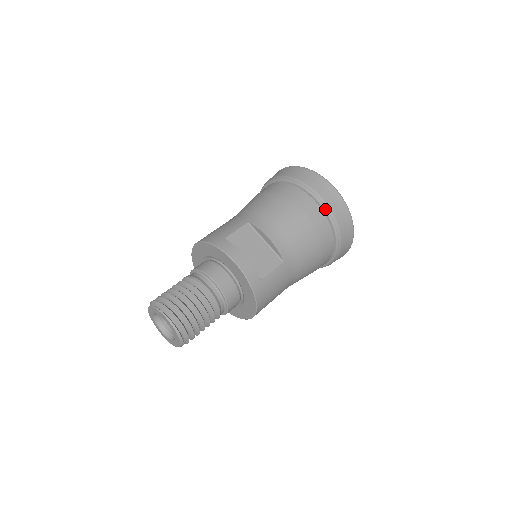
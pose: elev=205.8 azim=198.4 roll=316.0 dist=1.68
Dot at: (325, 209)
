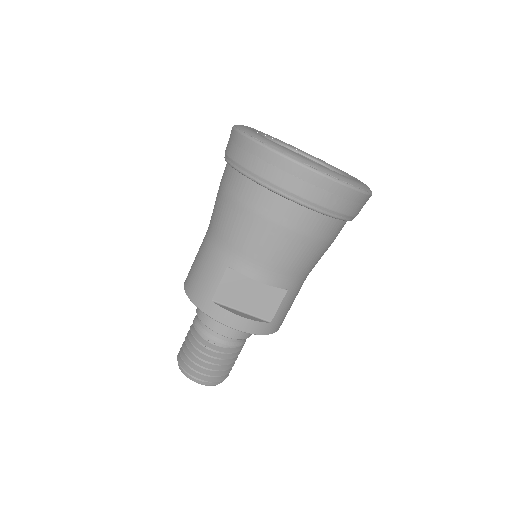
Dot at: (318, 211)
